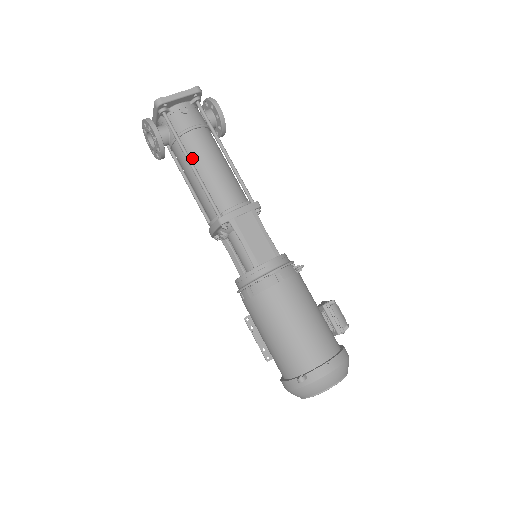
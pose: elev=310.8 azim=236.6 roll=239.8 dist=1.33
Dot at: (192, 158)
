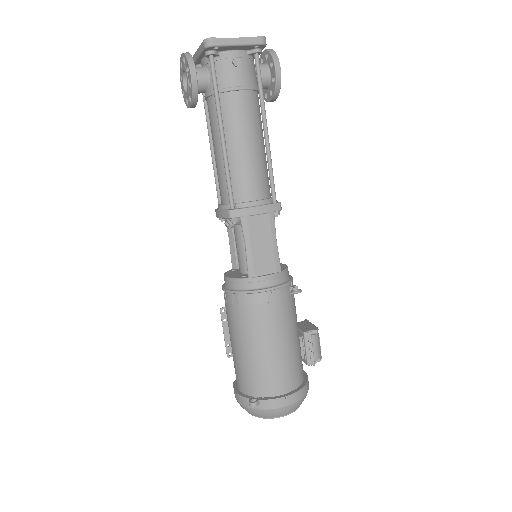
Dot at: (225, 125)
